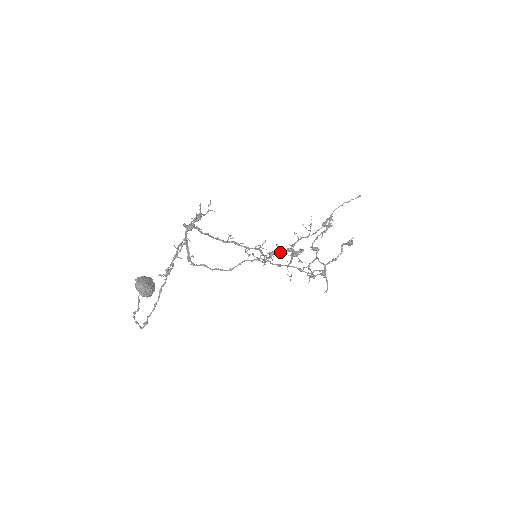
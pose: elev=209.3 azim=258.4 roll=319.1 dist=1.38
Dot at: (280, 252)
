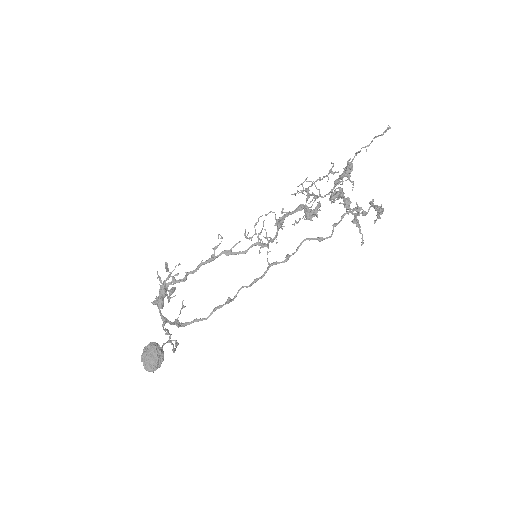
Dot at: occluded
